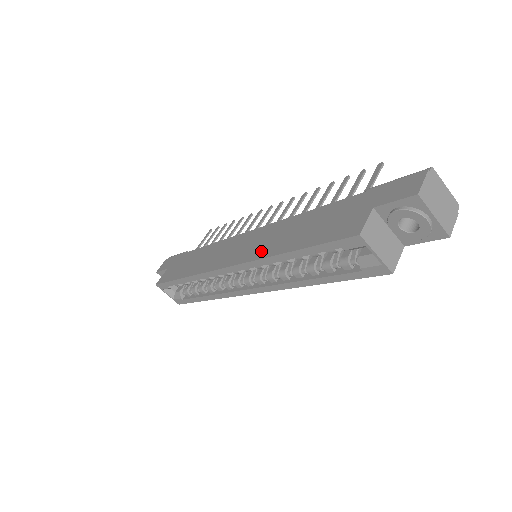
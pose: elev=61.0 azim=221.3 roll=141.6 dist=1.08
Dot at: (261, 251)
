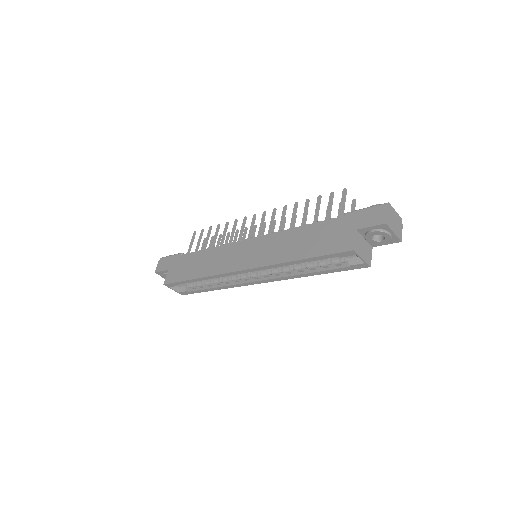
Dot at: (271, 258)
